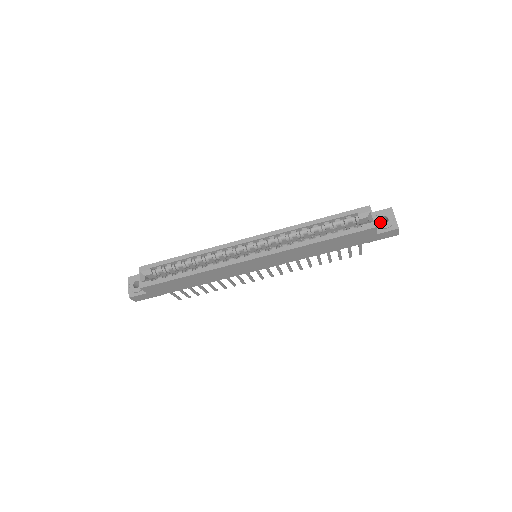
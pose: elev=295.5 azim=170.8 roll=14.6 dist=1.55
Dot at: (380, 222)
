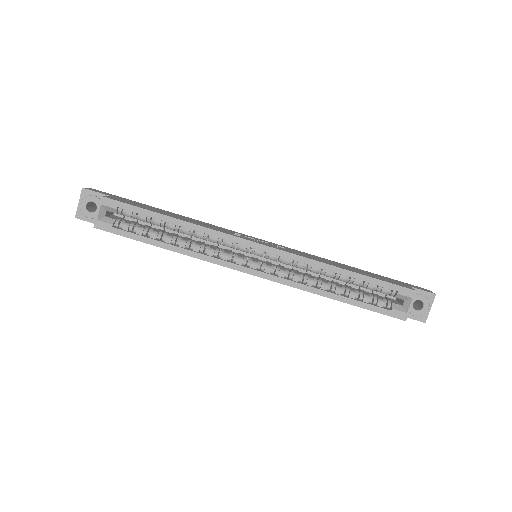
Dot at: occluded
